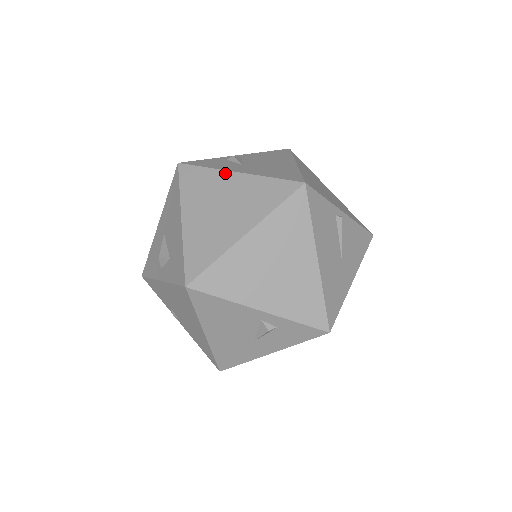
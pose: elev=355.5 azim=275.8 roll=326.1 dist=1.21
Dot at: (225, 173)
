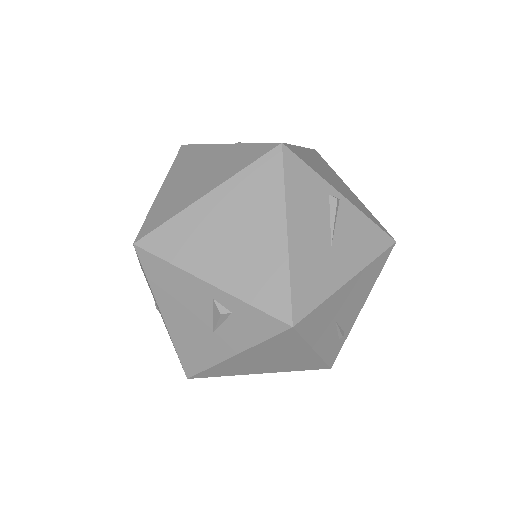
Dot at: (215, 146)
